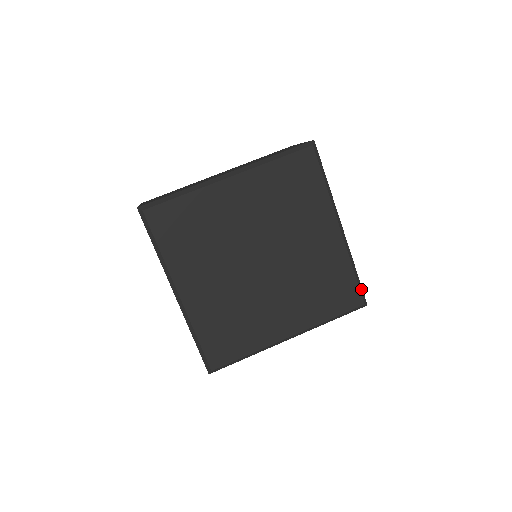
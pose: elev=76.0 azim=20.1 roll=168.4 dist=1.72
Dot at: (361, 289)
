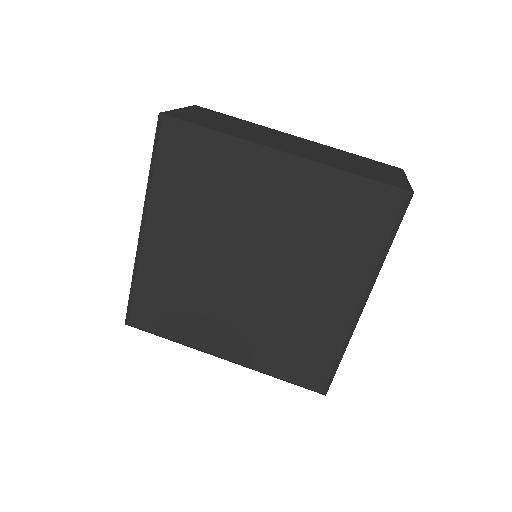
Dot at: (383, 186)
